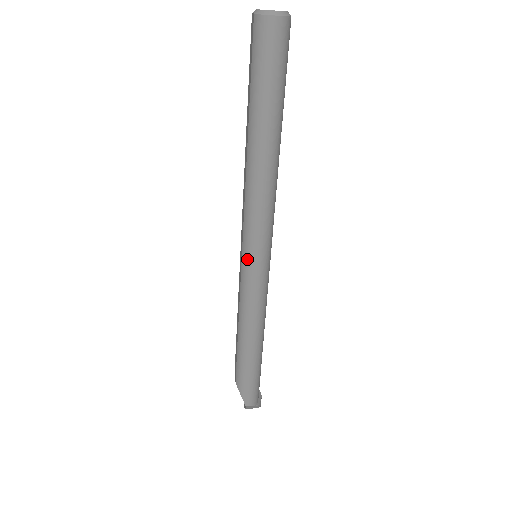
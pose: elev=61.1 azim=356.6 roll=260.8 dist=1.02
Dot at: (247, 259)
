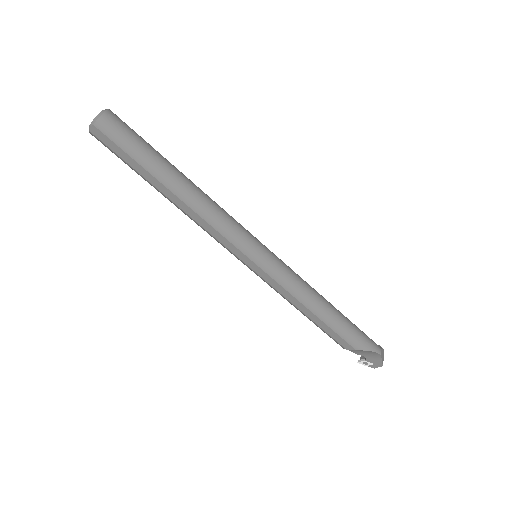
Dot at: (257, 256)
